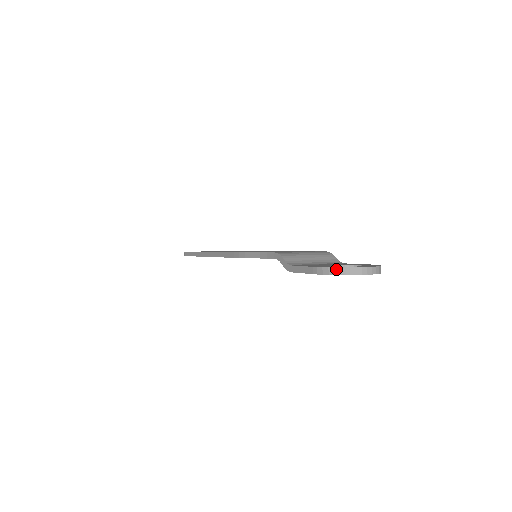
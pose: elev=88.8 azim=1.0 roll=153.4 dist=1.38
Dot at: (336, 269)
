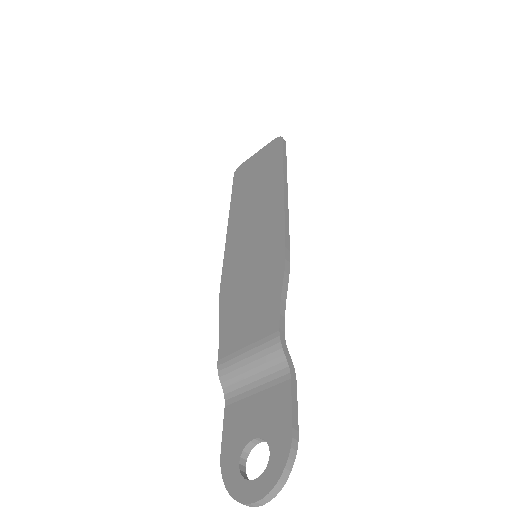
Dot at: (227, 488)
